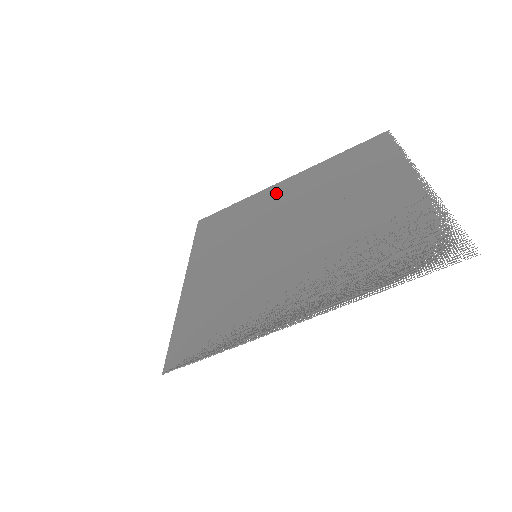
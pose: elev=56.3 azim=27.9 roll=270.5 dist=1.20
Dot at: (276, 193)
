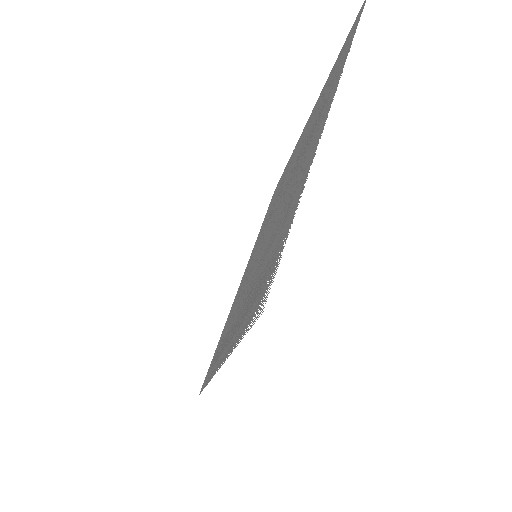
Dot at: (297, 146)
